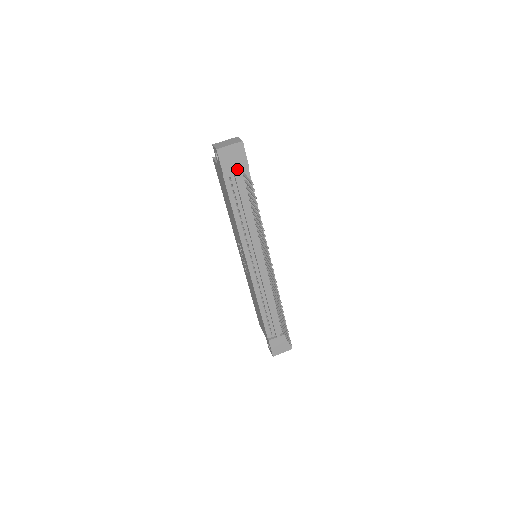
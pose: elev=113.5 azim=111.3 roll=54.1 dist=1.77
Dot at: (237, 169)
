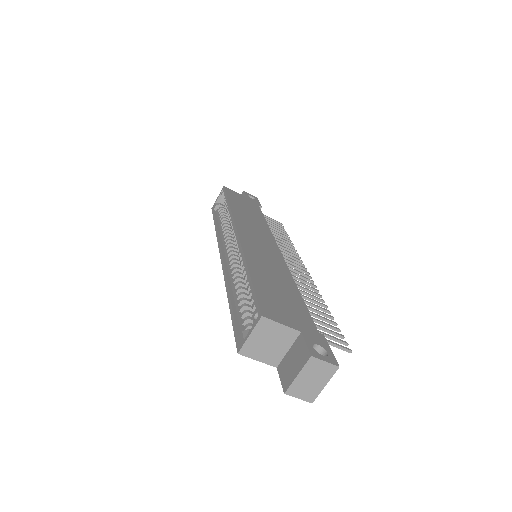
Dot at: occluded
